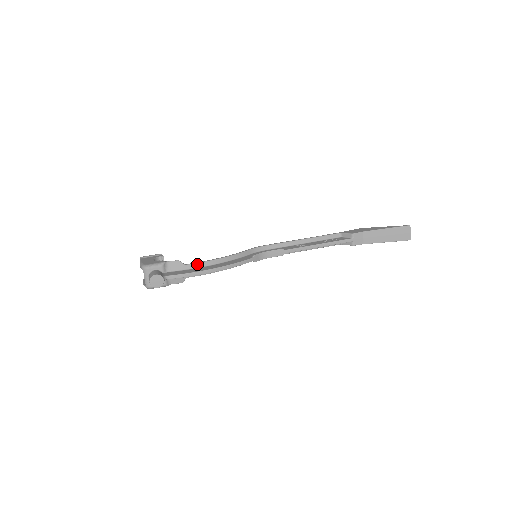
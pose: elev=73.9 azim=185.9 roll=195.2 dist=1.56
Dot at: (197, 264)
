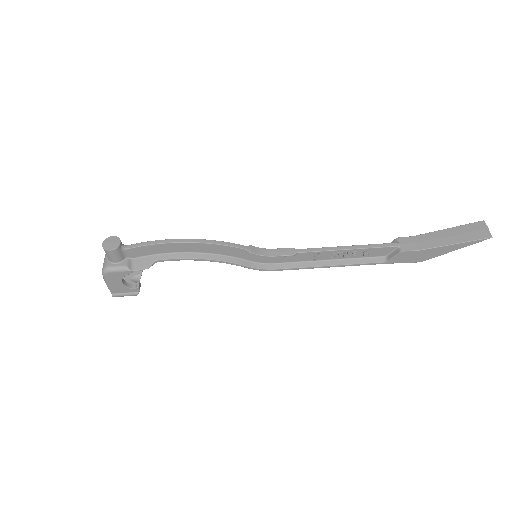
Dot at: occluded
